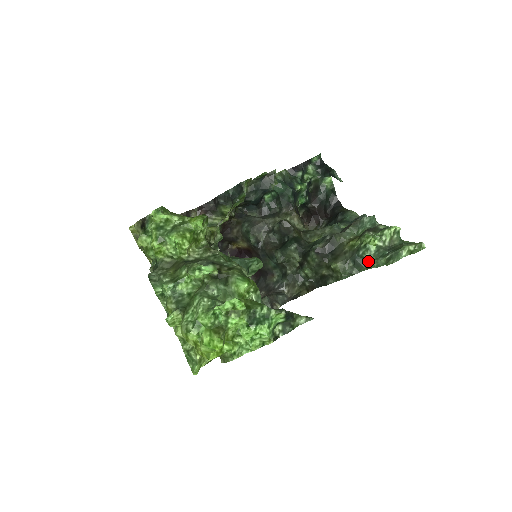
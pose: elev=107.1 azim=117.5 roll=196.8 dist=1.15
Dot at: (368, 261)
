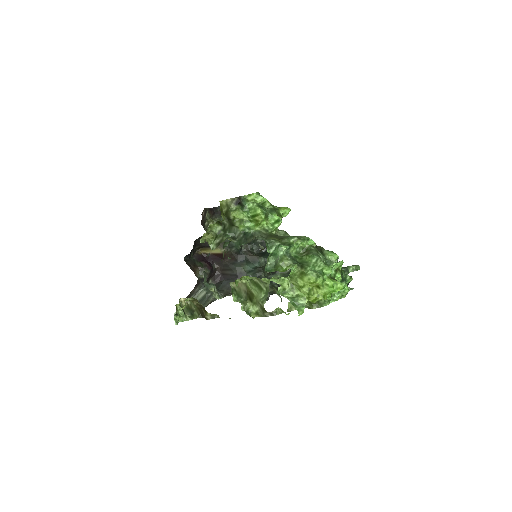
Dot at: occluded
